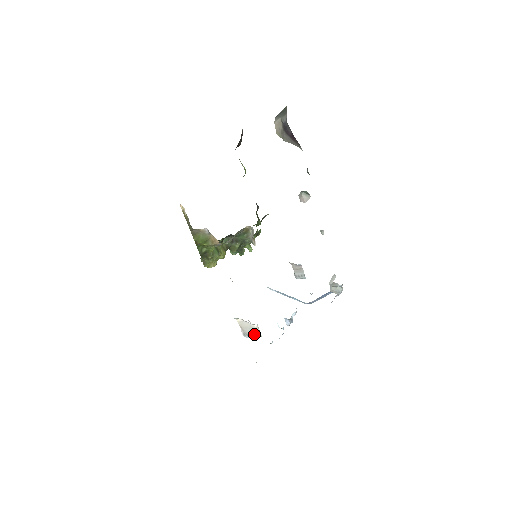
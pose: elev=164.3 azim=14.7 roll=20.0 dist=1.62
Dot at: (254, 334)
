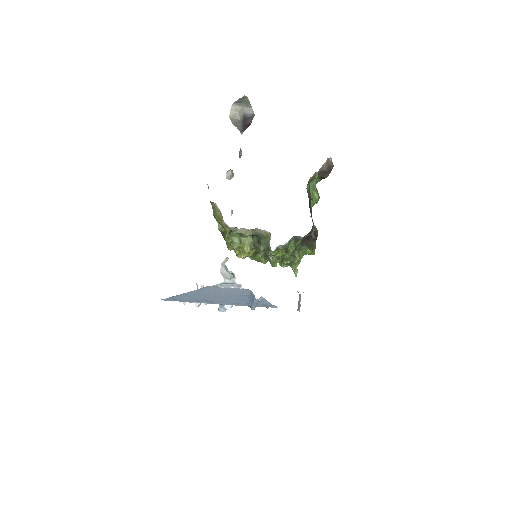
Dot at: occluded
